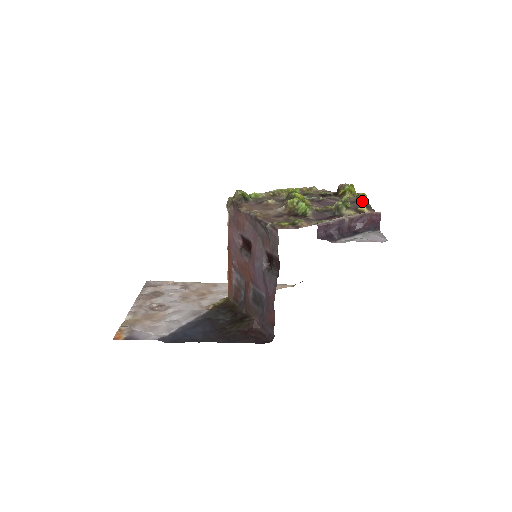
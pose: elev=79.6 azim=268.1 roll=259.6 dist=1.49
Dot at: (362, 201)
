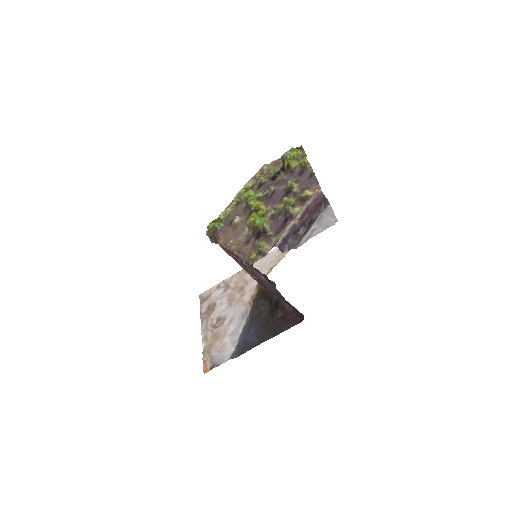
Dot at: (306, 168)
